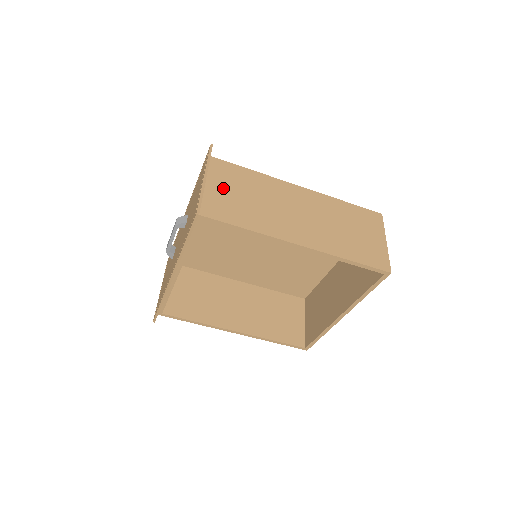
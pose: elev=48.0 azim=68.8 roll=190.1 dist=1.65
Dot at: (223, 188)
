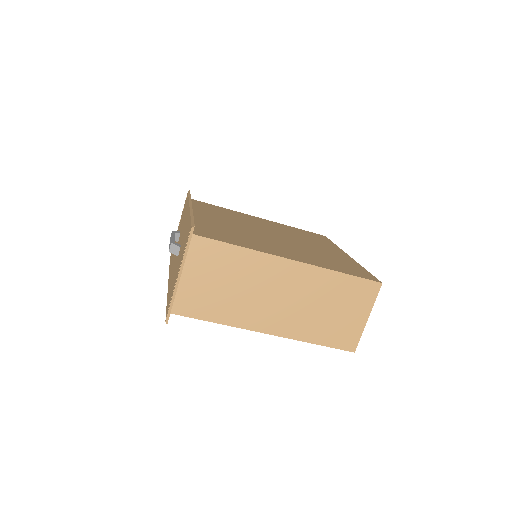
Dot at: (200, 277)
